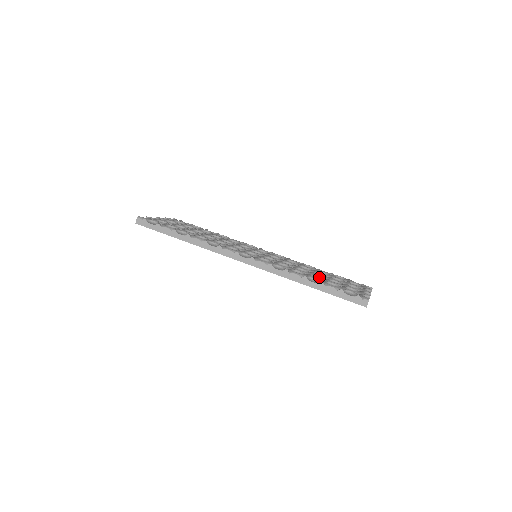
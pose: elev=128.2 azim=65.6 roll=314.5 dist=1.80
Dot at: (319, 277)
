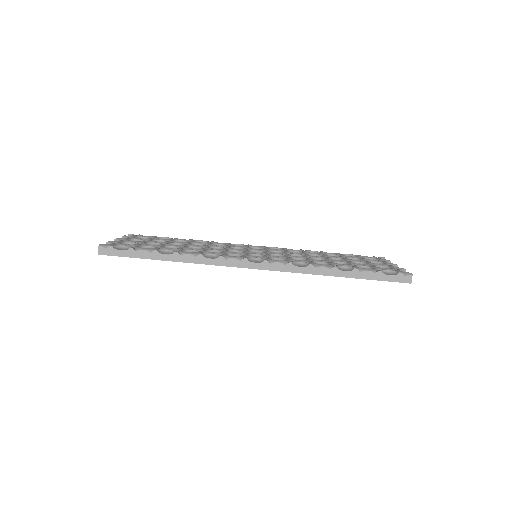
Dot at: (341, 262)
